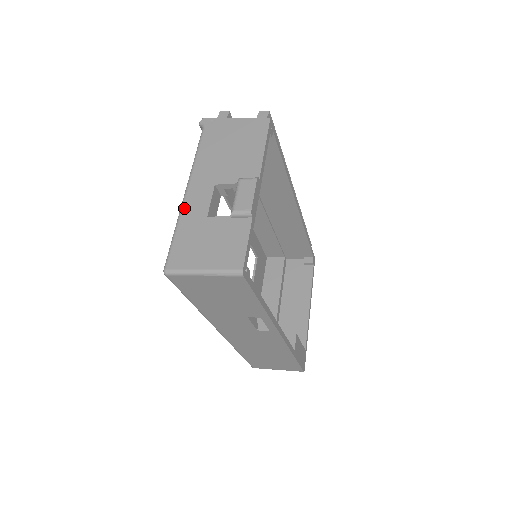
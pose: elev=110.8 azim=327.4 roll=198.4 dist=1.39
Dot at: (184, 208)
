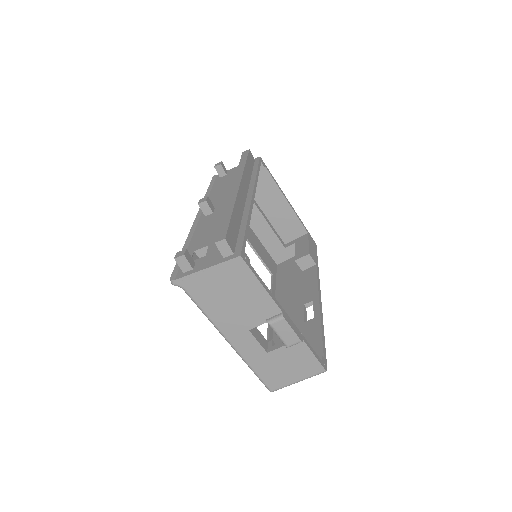
Dot at: (242, 355)
